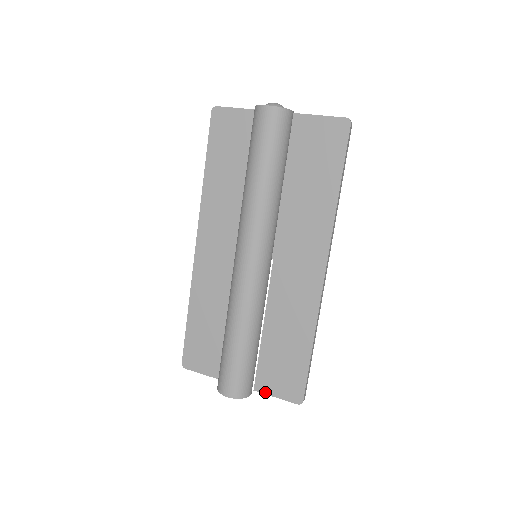
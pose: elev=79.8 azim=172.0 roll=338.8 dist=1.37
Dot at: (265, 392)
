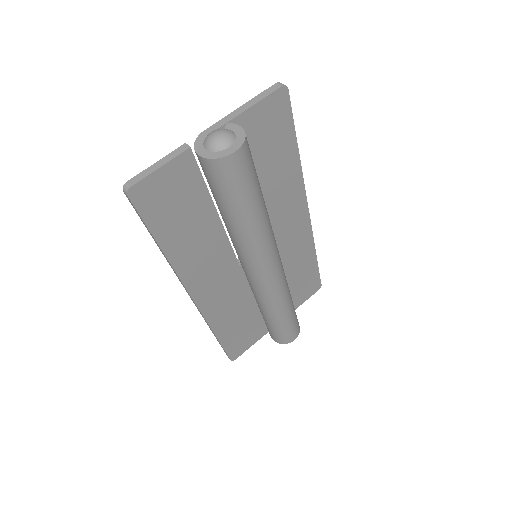
Dot at: (297, 307)
